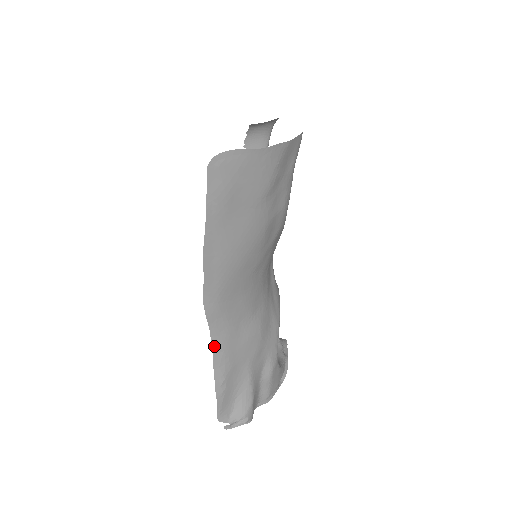
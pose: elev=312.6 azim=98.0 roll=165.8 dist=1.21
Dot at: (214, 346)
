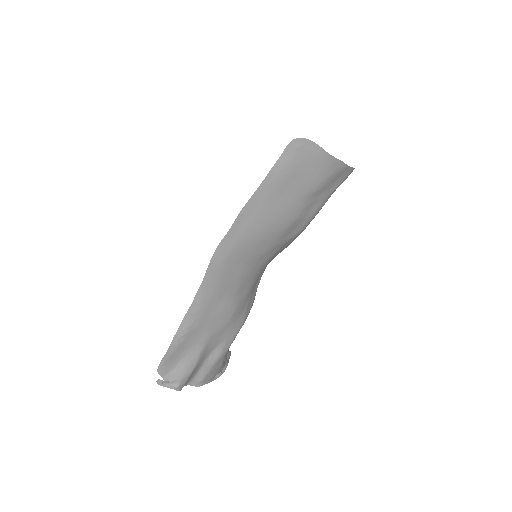
Dot at: (197, 297)
